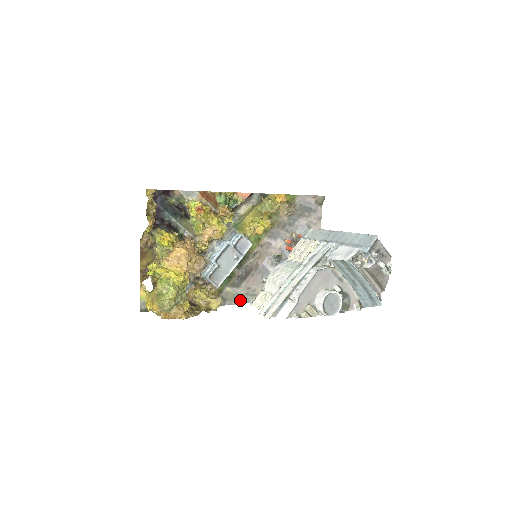
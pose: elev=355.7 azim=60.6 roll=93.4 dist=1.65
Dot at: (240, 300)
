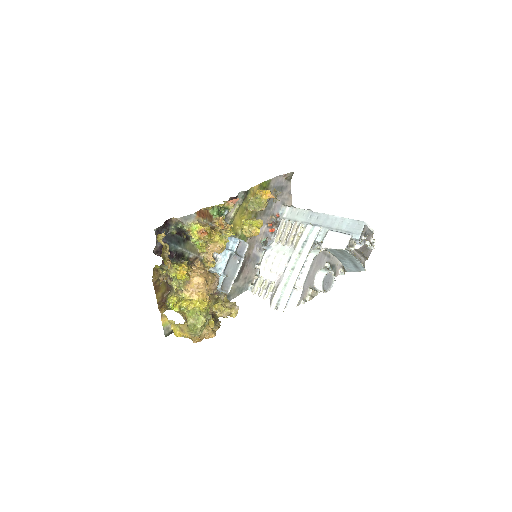
Dot at: (241, 291)
